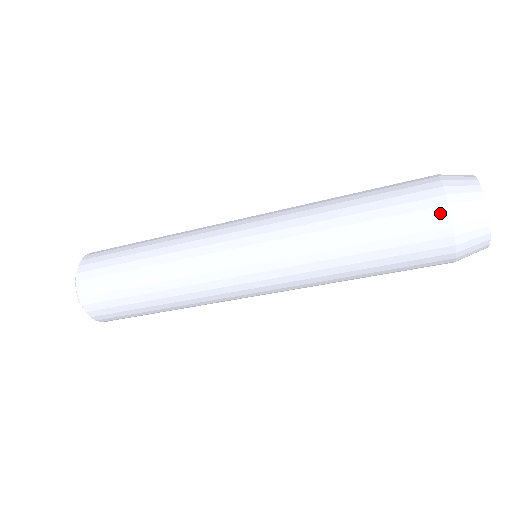
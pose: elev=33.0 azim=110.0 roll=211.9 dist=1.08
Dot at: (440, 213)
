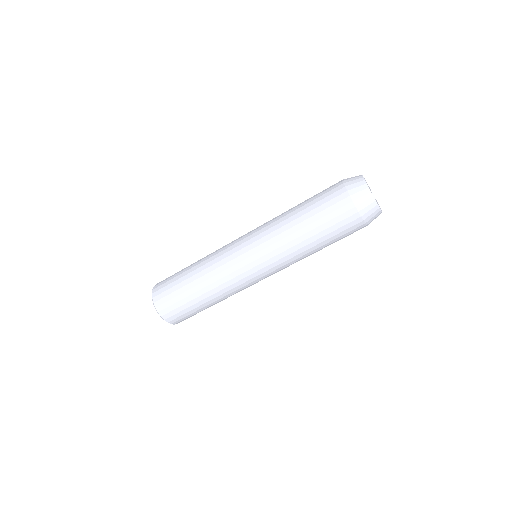
Dot at: (347, 202)
